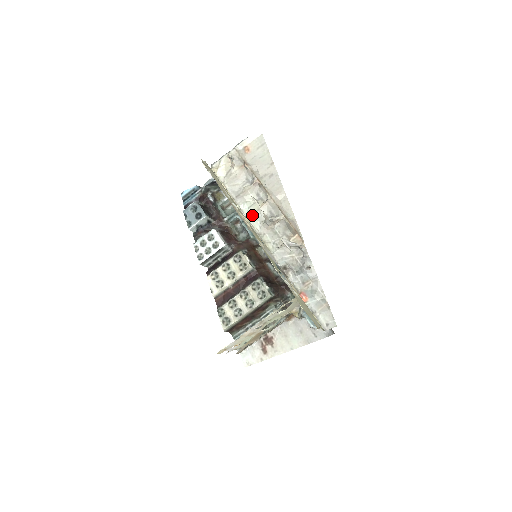
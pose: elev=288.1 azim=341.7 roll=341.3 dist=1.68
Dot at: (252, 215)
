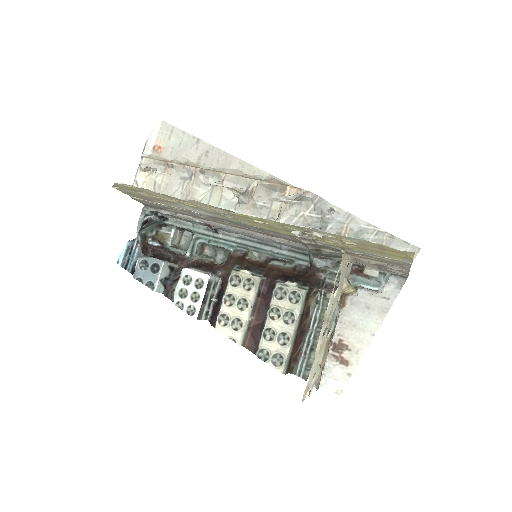
Dot at: occluded
